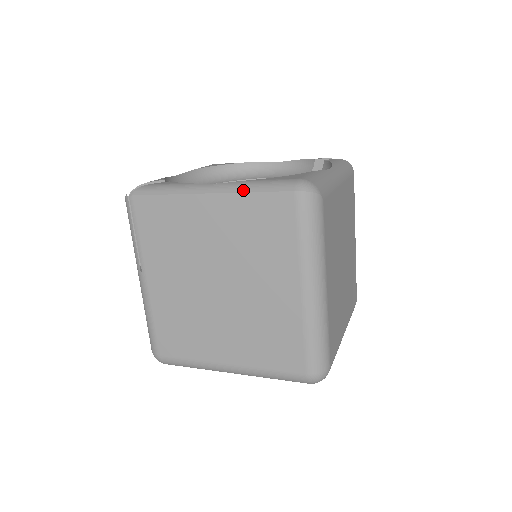
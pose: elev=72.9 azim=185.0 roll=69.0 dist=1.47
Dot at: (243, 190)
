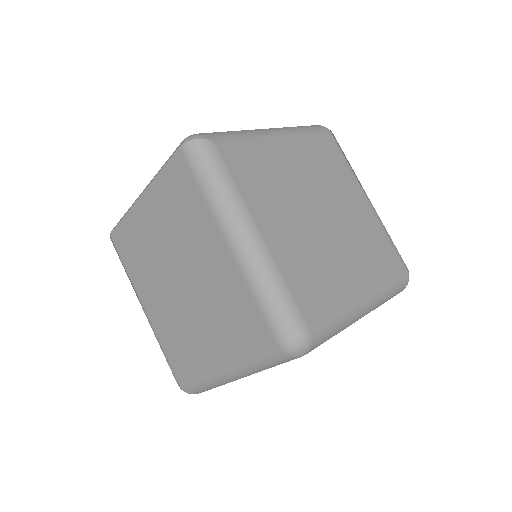
Dot at: (156, 175)
